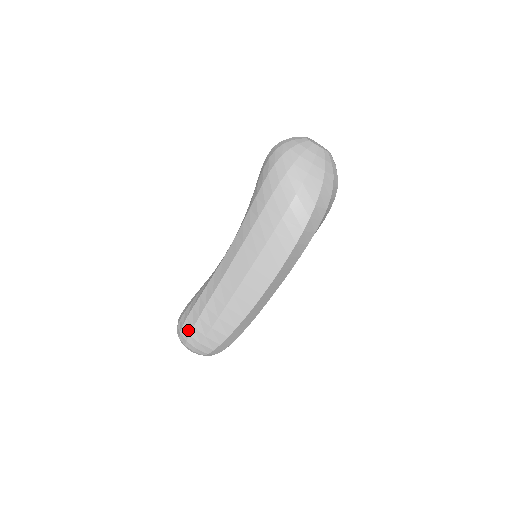
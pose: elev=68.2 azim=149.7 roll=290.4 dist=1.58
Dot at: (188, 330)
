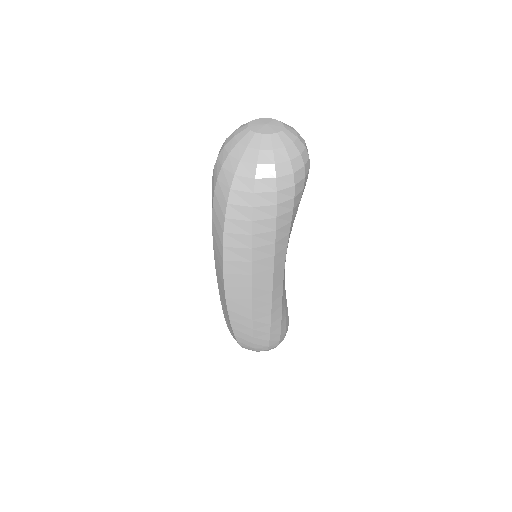
Dot at: occluded
